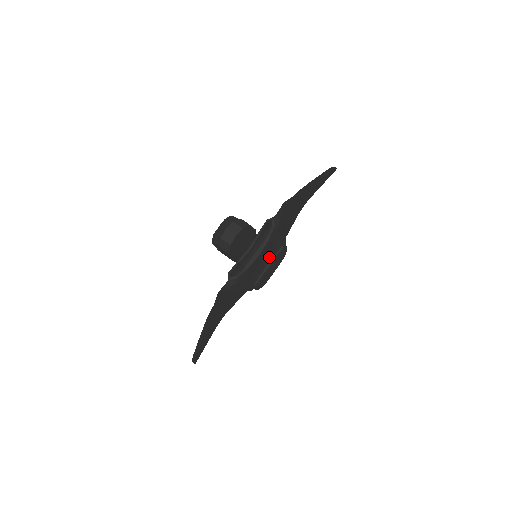
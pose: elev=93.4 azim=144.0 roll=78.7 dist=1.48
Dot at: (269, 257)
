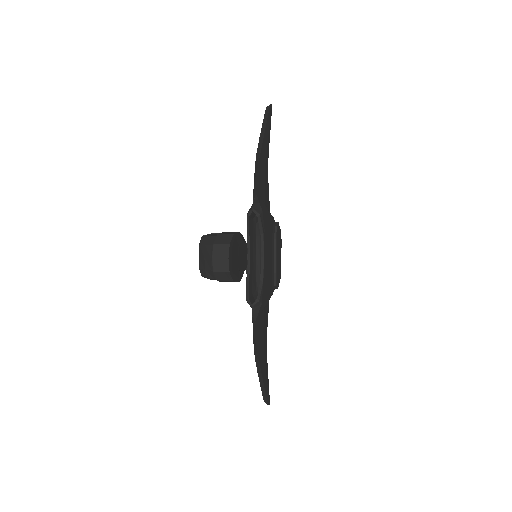
Dot at: (271, 248)
